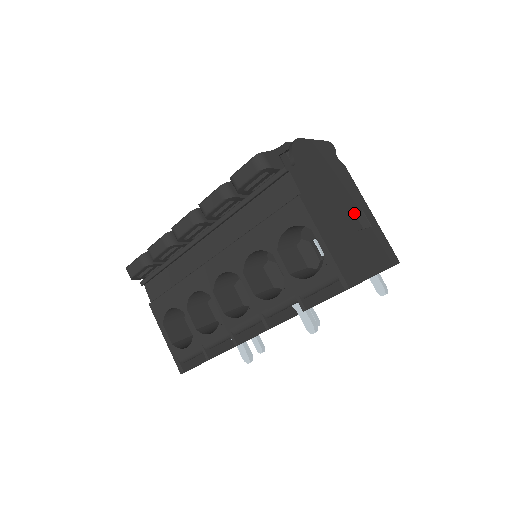
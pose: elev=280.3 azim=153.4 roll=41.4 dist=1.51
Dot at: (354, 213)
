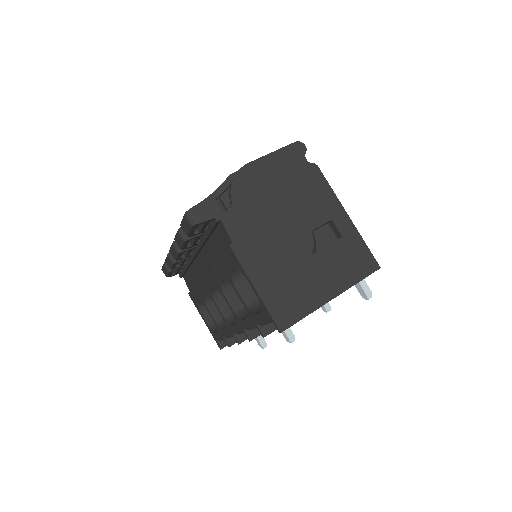
Dot at: (320, 226)
